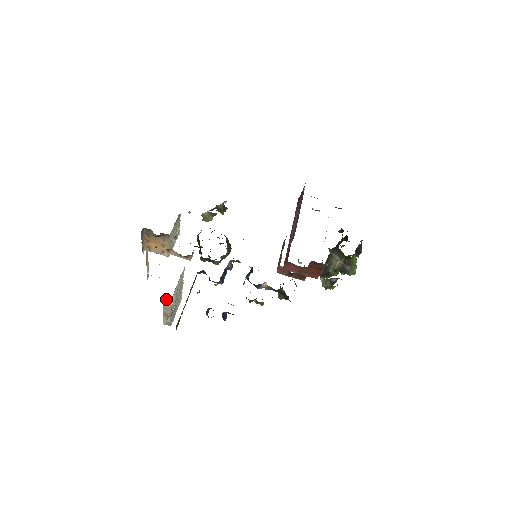
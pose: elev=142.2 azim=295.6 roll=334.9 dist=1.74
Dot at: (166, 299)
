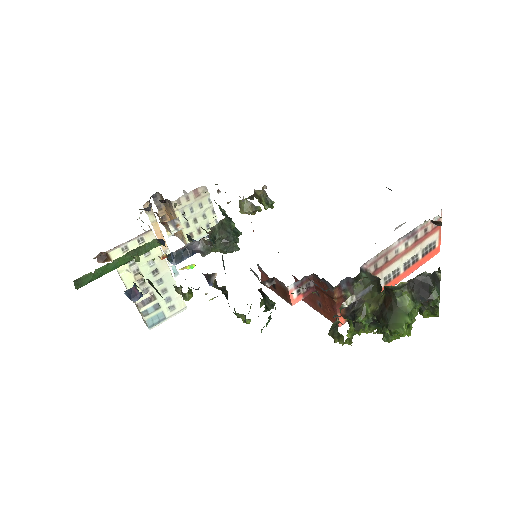
Dot at: occluded
